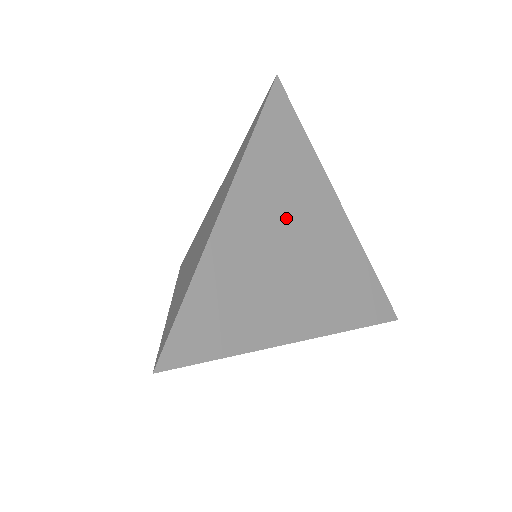
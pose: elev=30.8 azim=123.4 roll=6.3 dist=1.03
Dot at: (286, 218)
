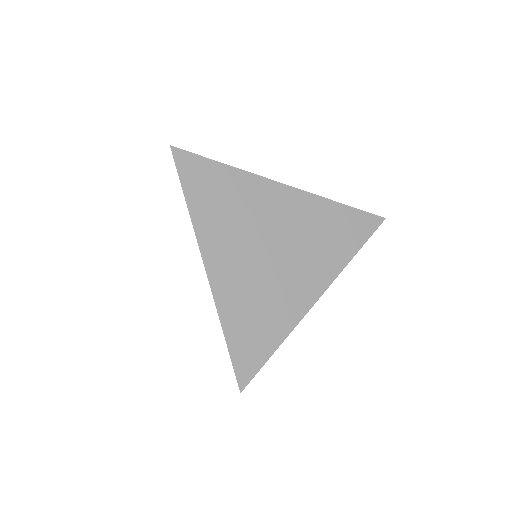
Dot at: (251, 233)
